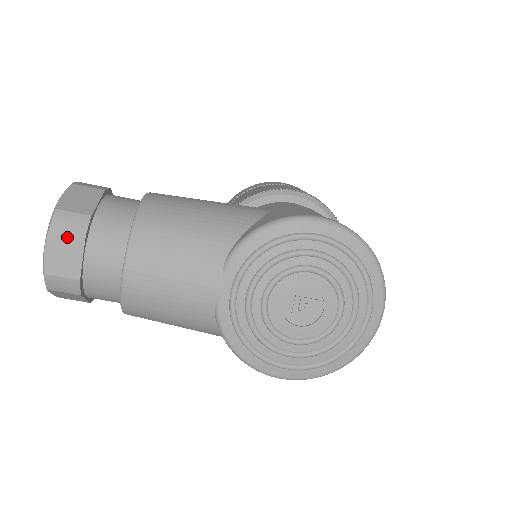
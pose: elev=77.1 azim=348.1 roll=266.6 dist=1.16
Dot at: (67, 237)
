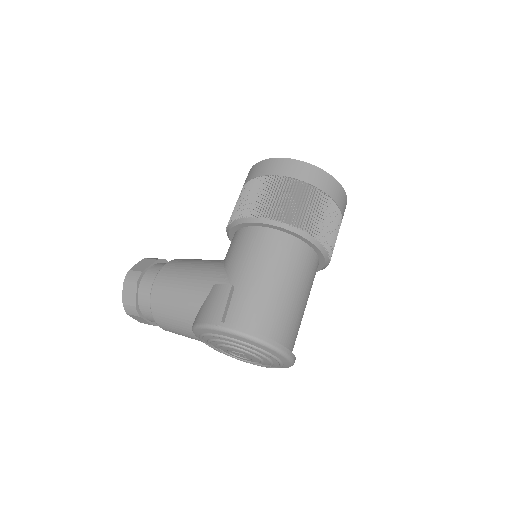
Dot at: (134, 316)
